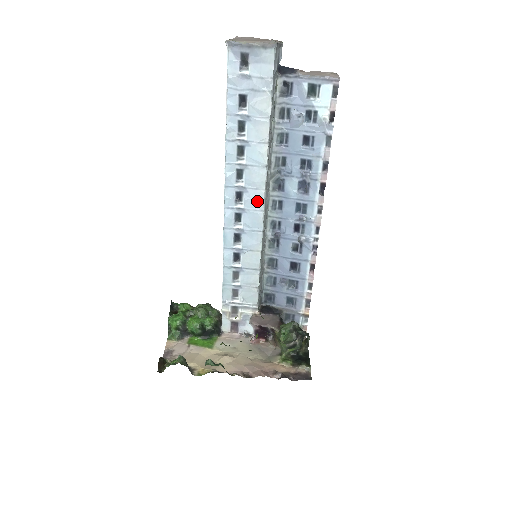
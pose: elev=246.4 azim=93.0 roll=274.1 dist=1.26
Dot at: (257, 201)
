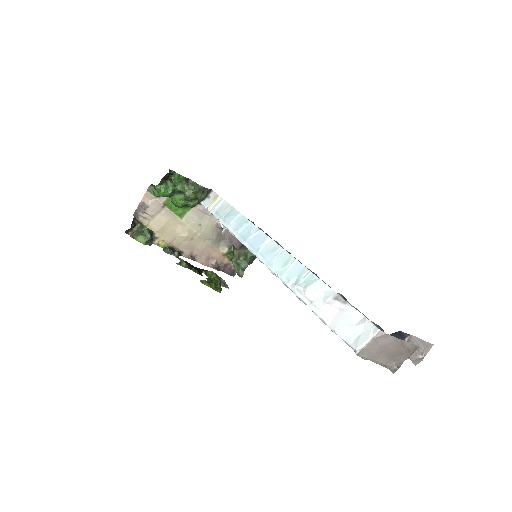
Dot at: occluded
